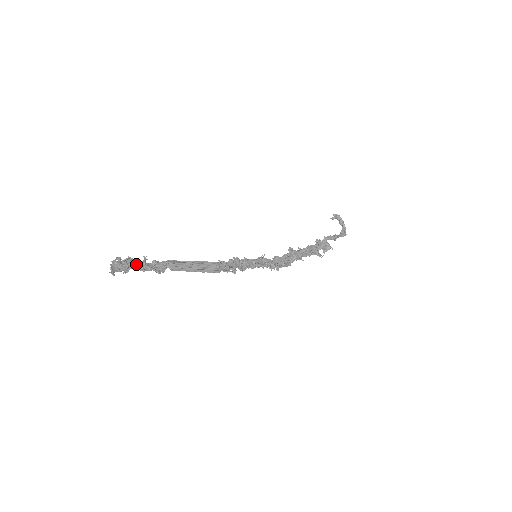
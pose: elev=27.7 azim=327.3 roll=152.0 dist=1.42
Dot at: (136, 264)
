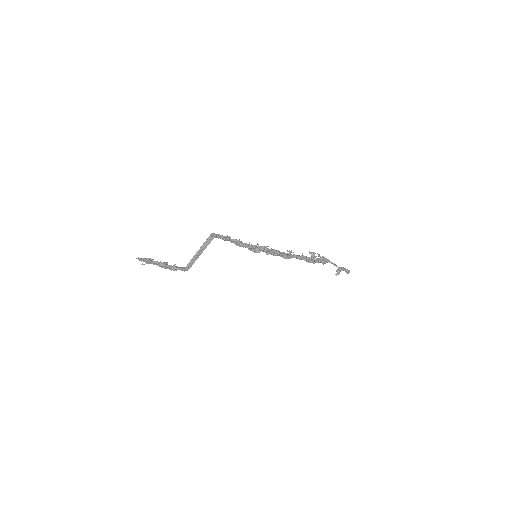
Dot at: (159, 262)
